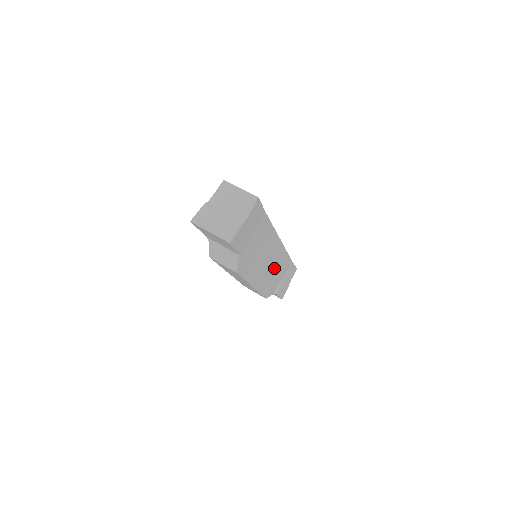
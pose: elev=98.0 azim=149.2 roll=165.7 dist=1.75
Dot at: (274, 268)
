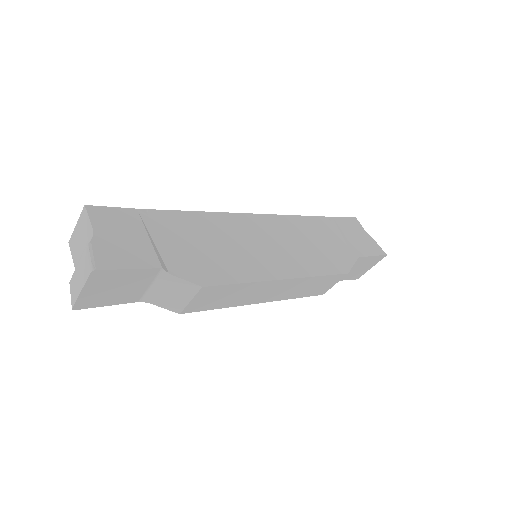
Dot at: (296, 241)
